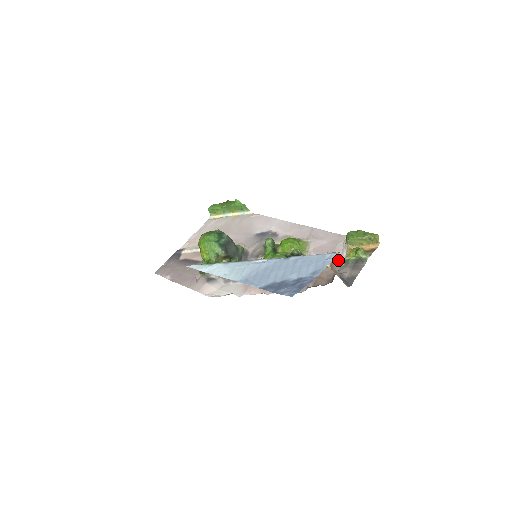
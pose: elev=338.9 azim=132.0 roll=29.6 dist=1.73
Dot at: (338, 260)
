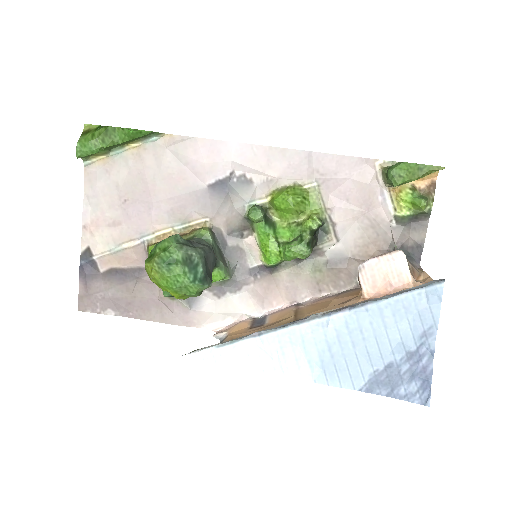
Dot at: (382, 216)
